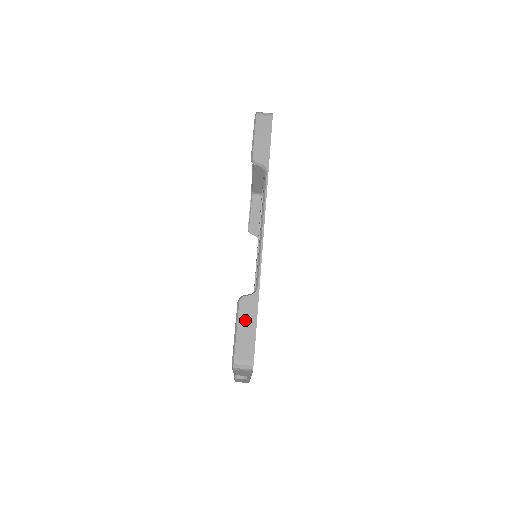
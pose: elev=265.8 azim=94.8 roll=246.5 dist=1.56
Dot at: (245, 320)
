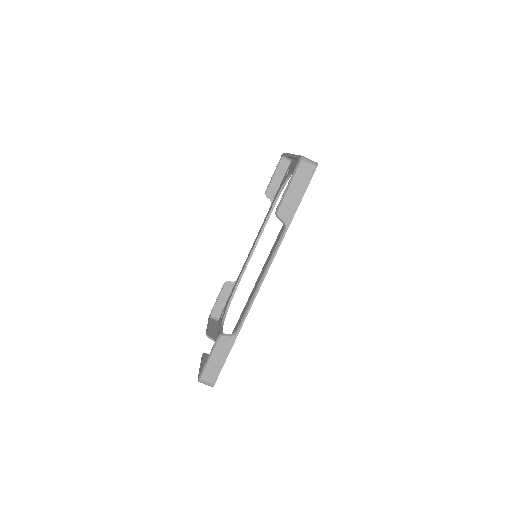
Dot at: (218, 354)
